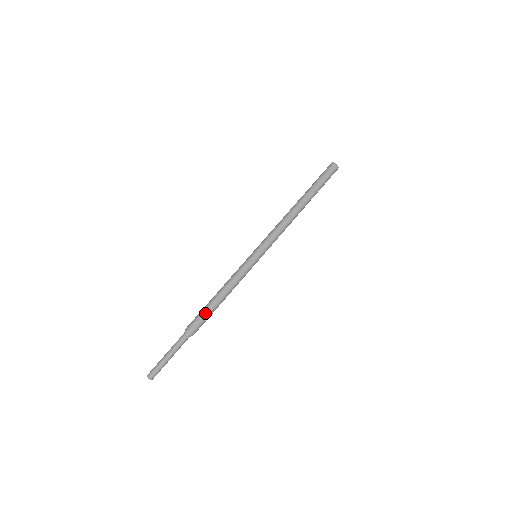
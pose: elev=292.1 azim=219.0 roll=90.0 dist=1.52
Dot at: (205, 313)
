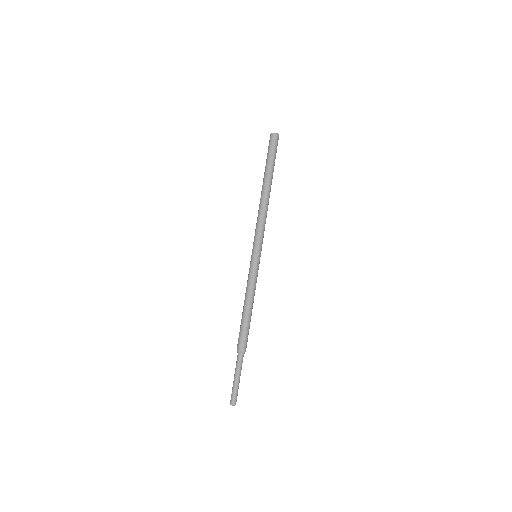
Dot at: (245, 329)
